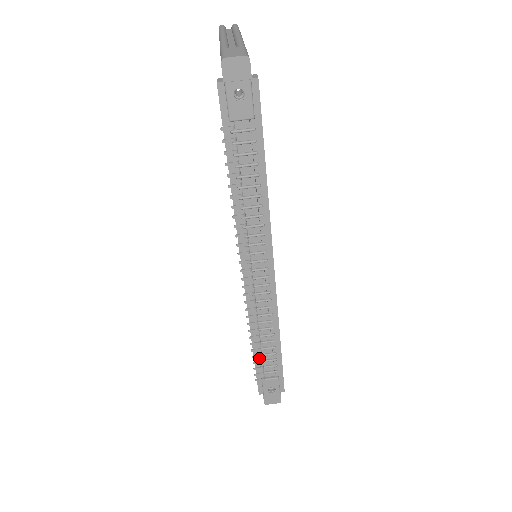
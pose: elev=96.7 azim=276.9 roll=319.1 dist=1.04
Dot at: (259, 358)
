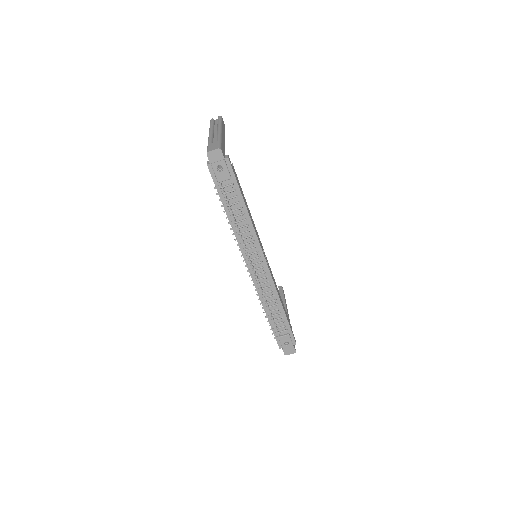
Dot at: (273, 322)
